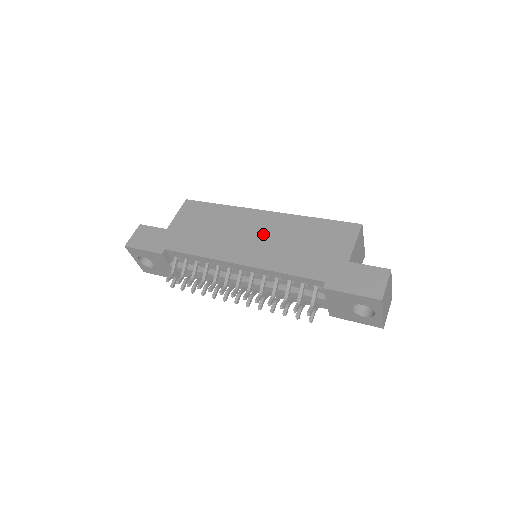
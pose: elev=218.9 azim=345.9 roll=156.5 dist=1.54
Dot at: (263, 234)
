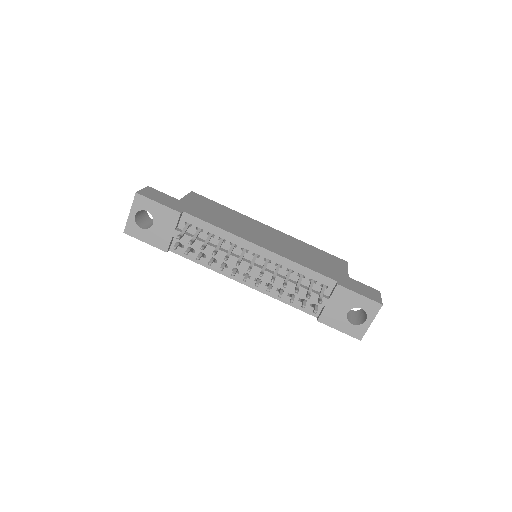
Dot at: (274, 238)
